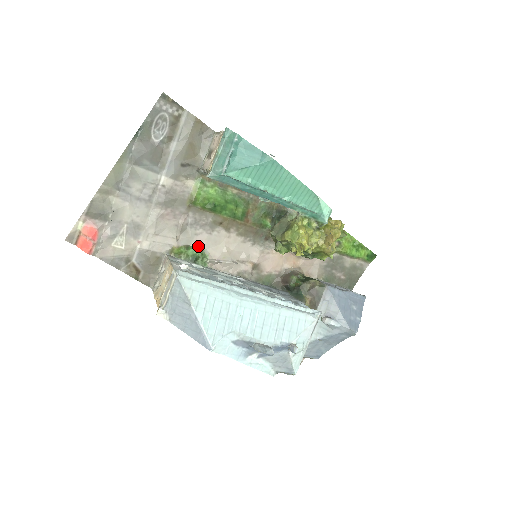
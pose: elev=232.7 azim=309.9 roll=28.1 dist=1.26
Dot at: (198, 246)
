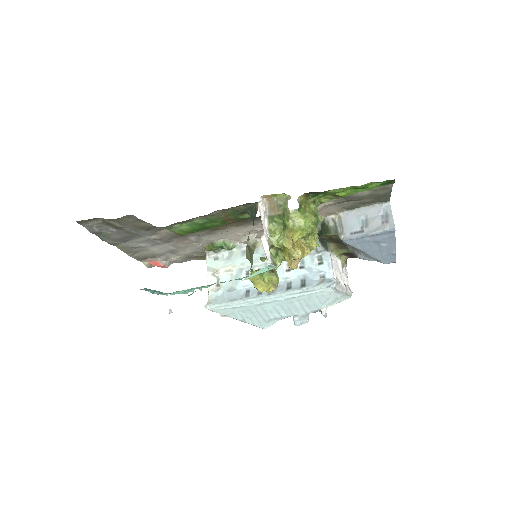
Dot at: (218, 240)
